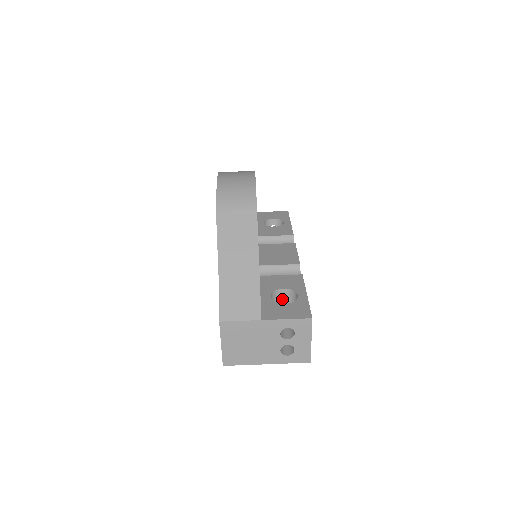
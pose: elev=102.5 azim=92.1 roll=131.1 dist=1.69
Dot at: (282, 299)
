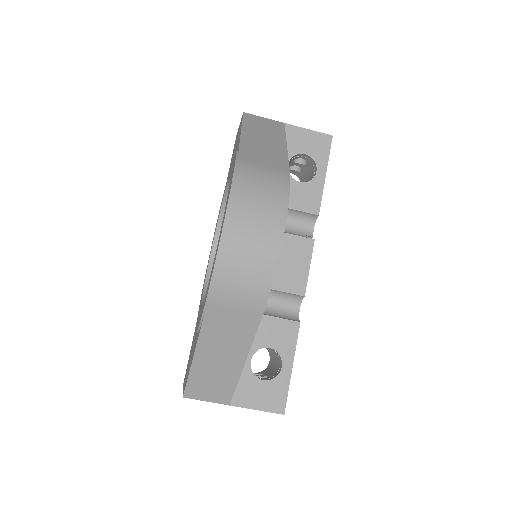
Dot at: occluded
